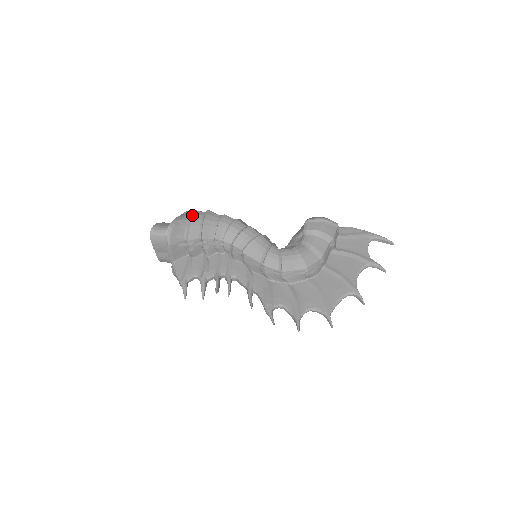
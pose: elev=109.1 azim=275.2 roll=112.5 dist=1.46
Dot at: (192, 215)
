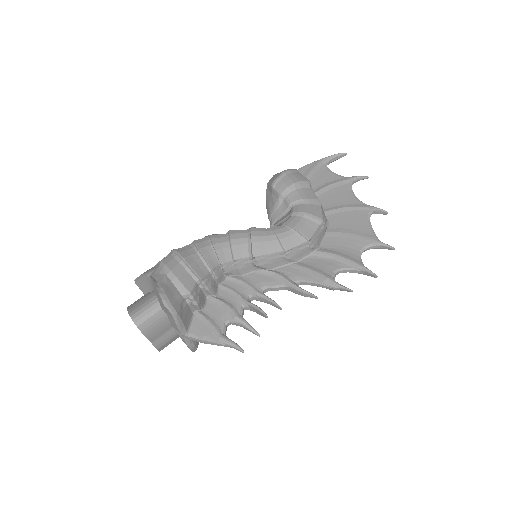
Dot at: (165, 266)
